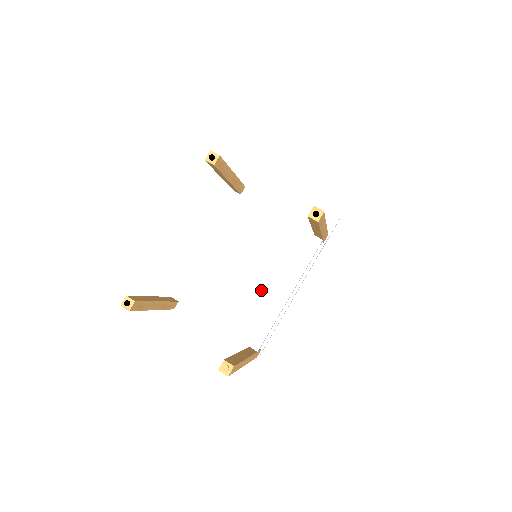
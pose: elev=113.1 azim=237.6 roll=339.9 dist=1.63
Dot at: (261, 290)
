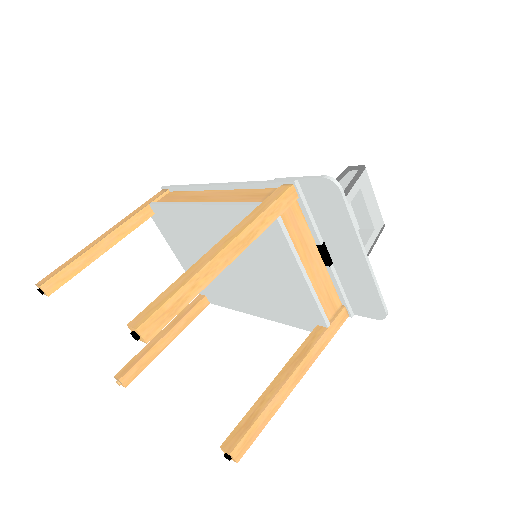
Dot at: (235, 289)
